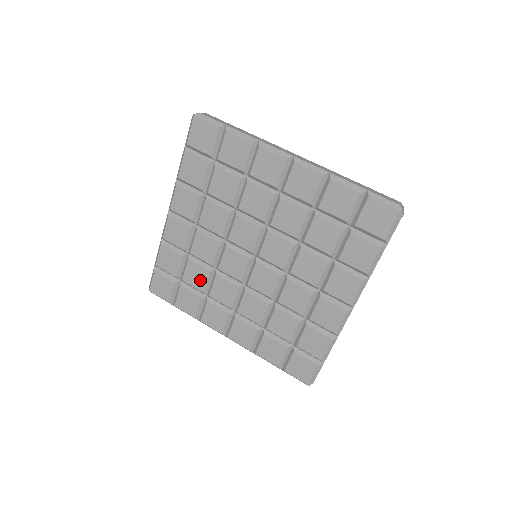
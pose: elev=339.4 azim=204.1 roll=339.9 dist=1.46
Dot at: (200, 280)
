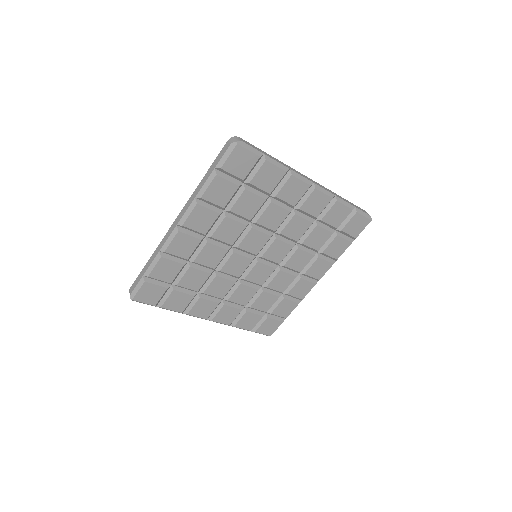
Dot at: (198, 282)
